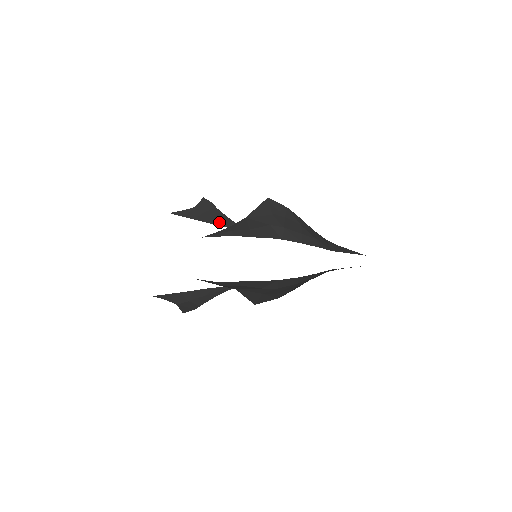
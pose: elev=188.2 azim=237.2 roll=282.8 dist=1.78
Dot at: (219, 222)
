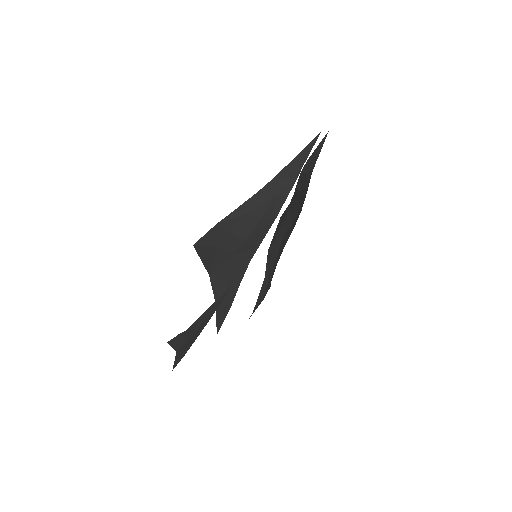
Dot at: occluded
